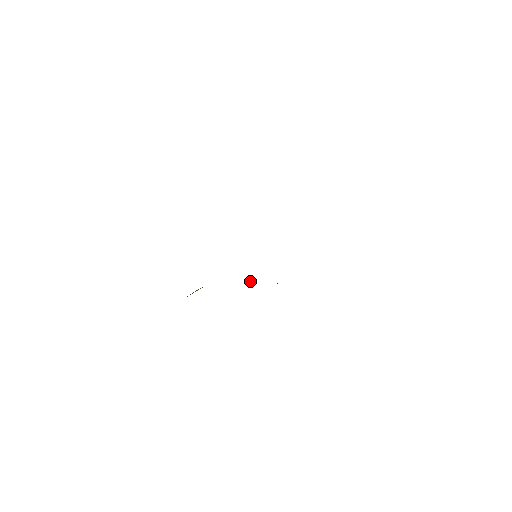
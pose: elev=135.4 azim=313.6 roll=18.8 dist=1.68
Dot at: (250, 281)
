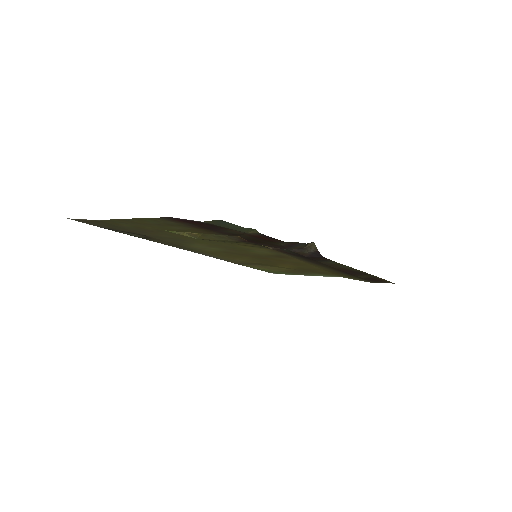
Dot at: (263, 246)
